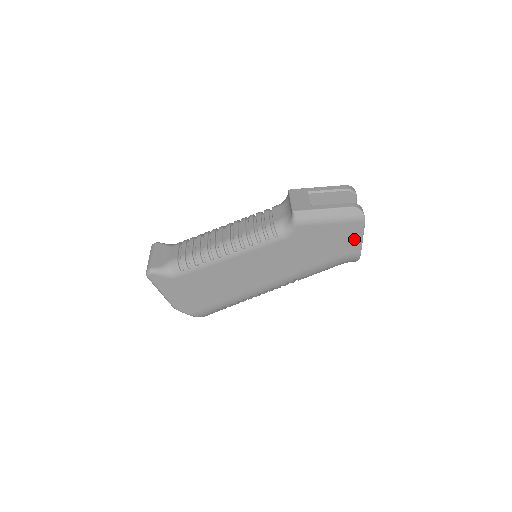
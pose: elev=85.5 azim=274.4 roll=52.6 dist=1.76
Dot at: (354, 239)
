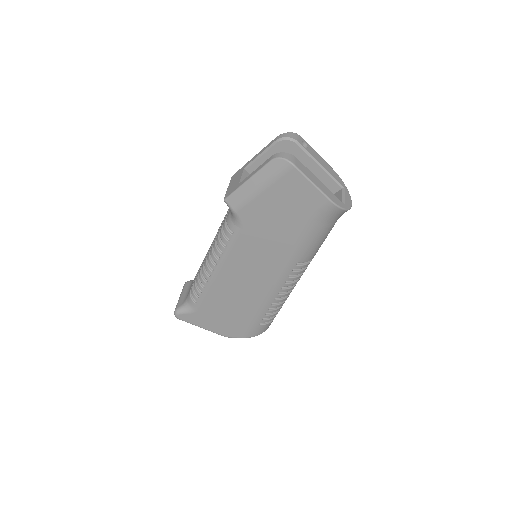
Dot at: (306, 191)
